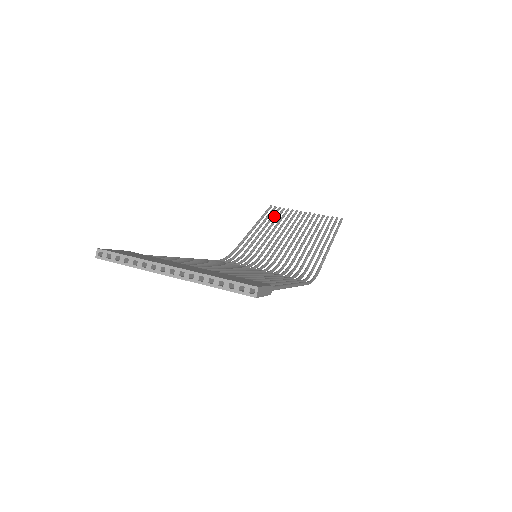
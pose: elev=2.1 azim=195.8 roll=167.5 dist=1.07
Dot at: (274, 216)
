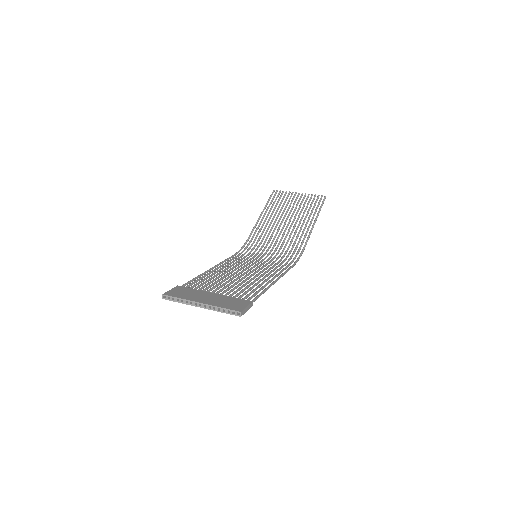
Dot at: occluded
